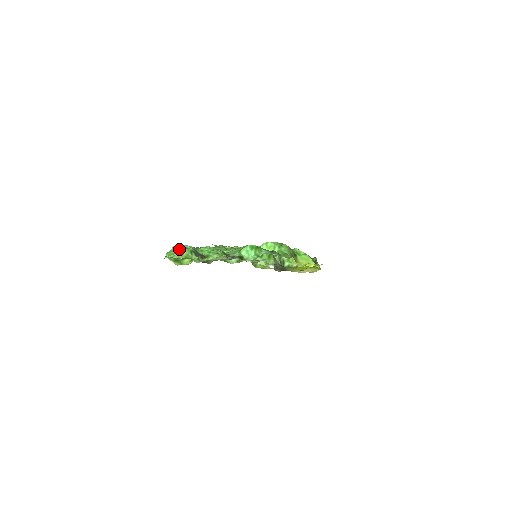
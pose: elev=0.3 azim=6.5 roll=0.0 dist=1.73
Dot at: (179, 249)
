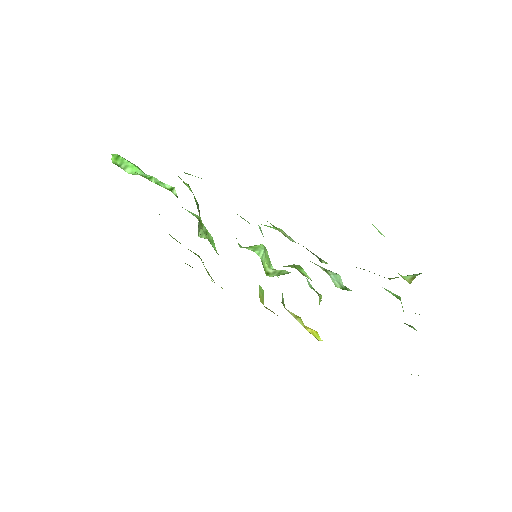
Dot at: occluded
